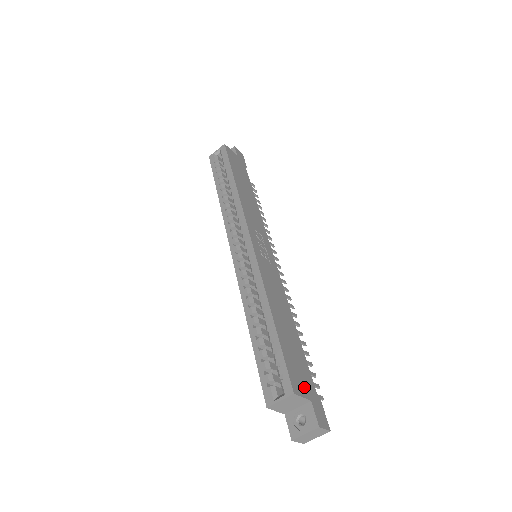
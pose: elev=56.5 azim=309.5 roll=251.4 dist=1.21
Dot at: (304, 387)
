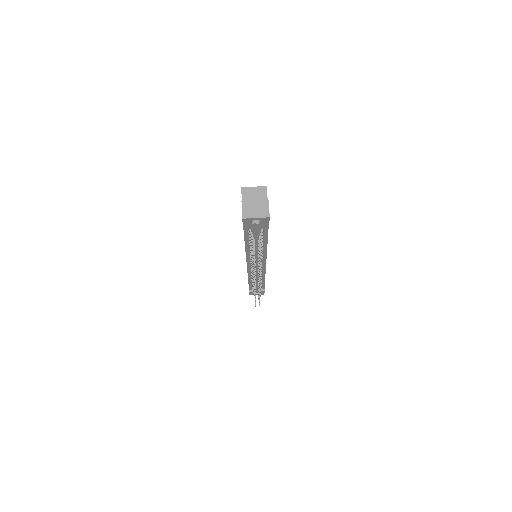
Dot at: occluded
